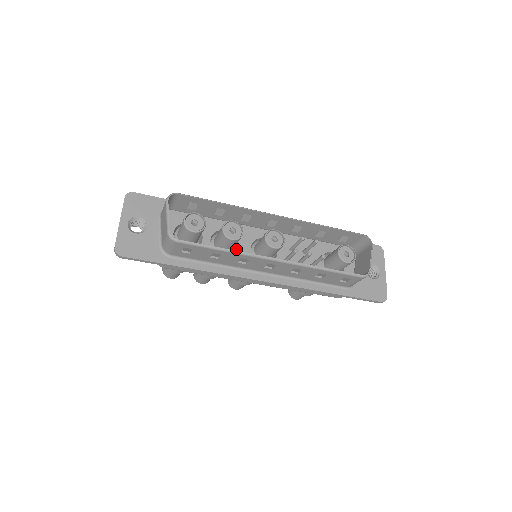
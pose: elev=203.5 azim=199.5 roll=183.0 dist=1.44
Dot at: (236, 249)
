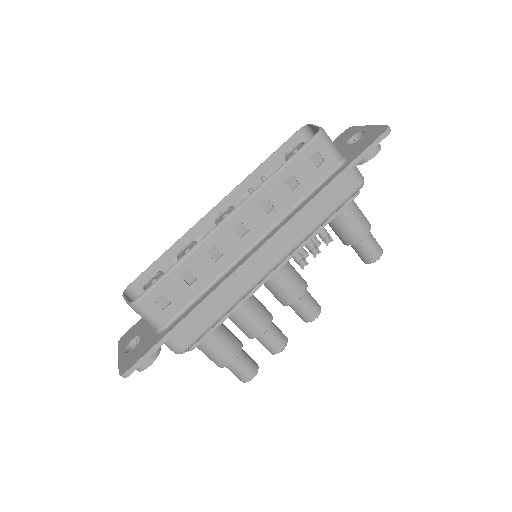
Dot at: occluded
